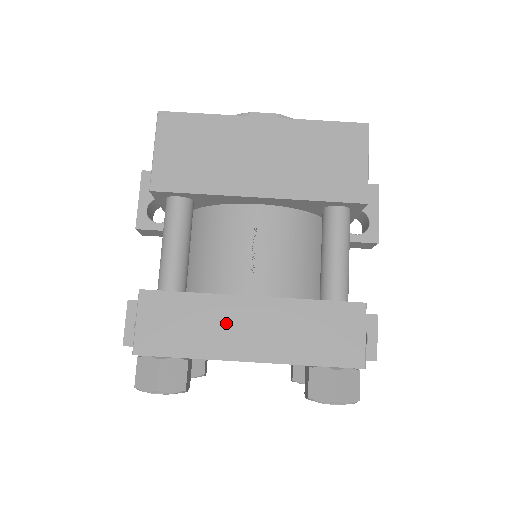
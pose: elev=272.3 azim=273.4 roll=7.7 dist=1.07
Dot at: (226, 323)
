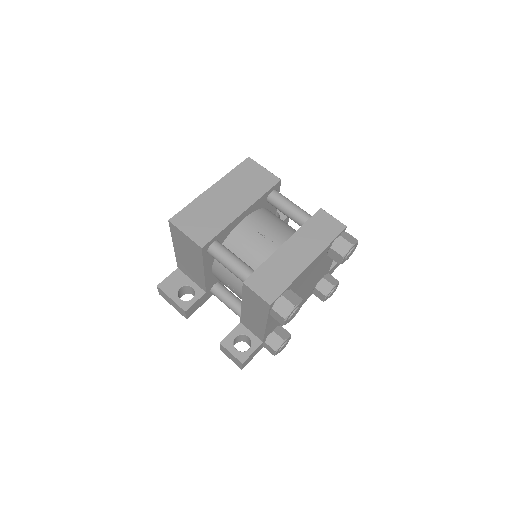
Dot at: (287, 260)
